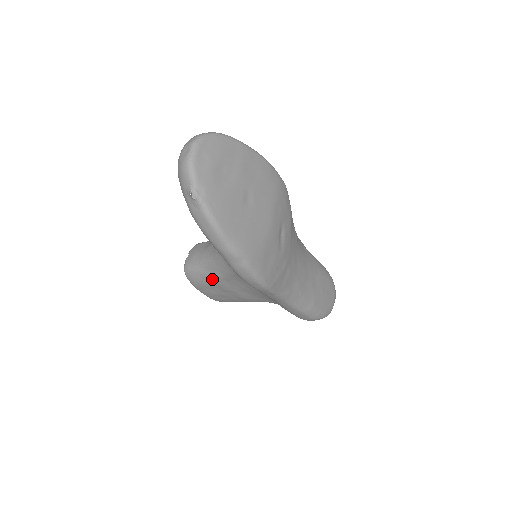
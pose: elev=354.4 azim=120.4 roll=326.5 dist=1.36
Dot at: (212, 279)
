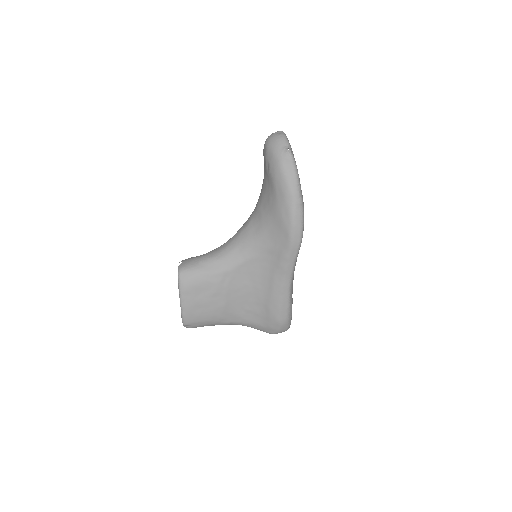
Dot at: (212, 276)
